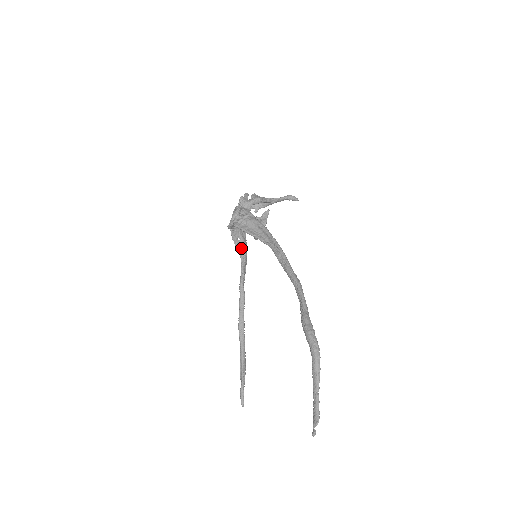
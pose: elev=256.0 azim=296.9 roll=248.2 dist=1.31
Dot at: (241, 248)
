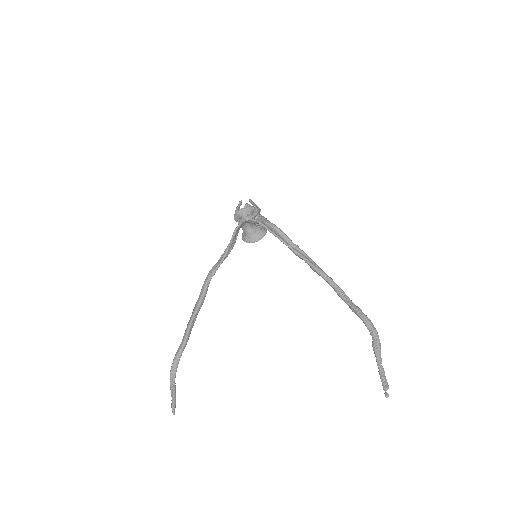
Dot at: (232, 245)
